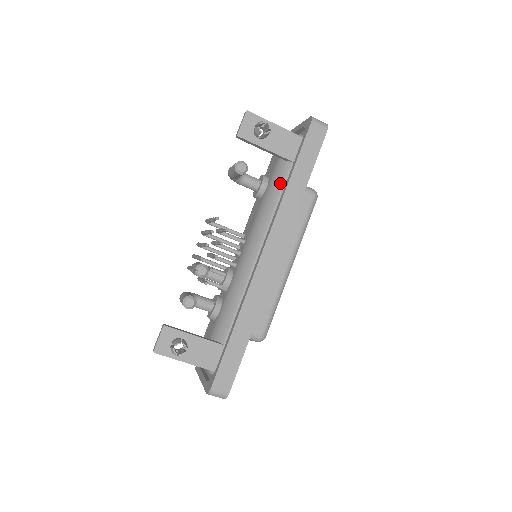
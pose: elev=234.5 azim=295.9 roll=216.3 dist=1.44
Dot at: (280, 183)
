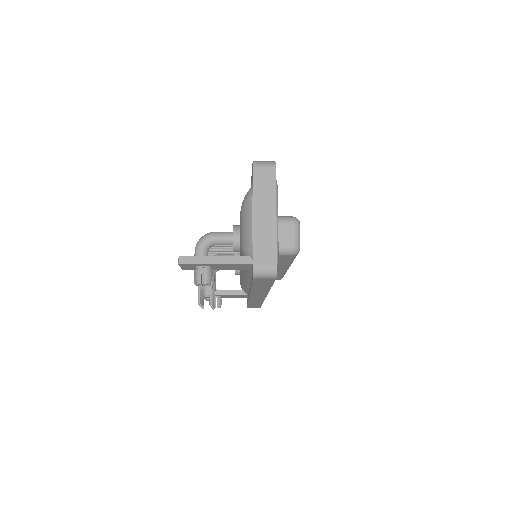
Dot at: (247, 271)
